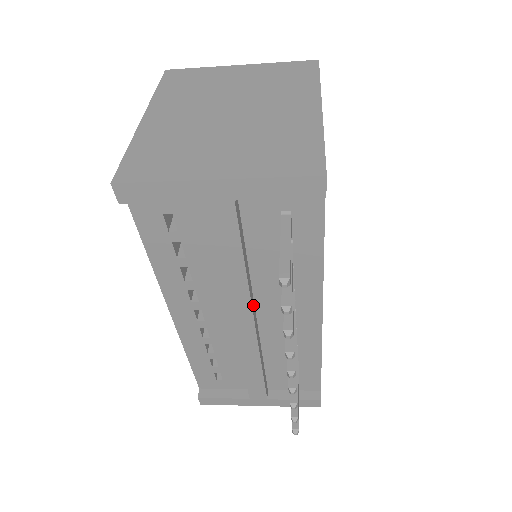
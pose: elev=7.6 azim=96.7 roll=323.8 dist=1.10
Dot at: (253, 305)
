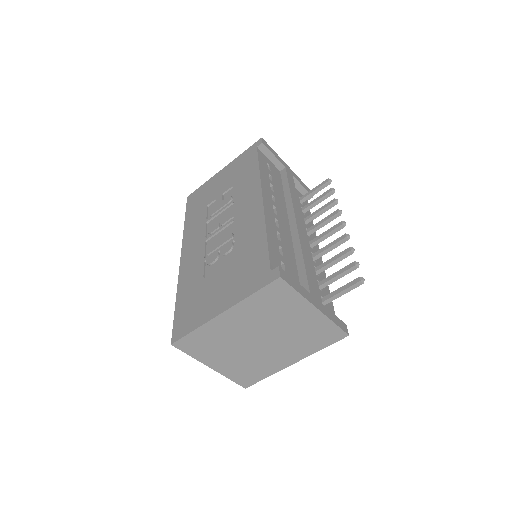
Dot at: occluded
